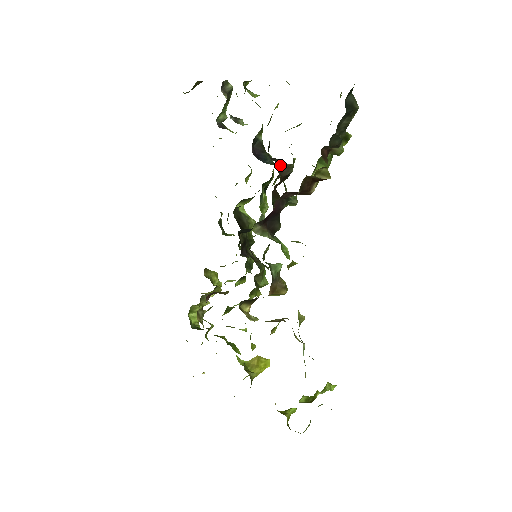
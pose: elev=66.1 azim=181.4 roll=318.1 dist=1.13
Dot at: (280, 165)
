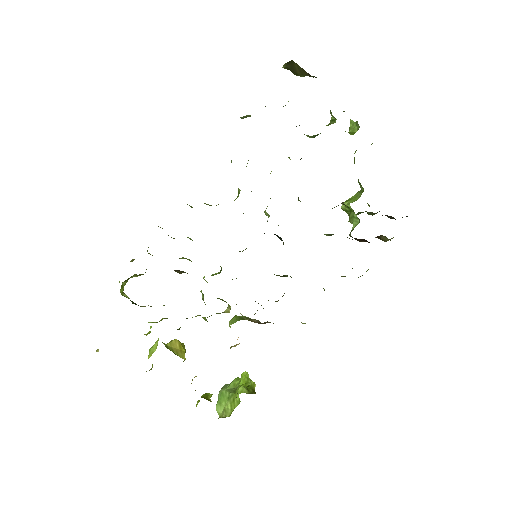
Dot at: occluded
